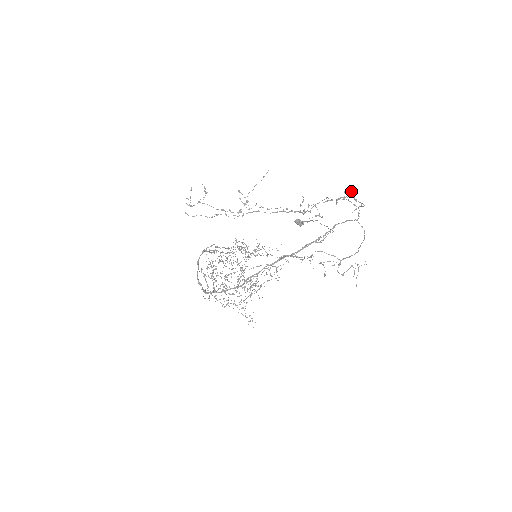
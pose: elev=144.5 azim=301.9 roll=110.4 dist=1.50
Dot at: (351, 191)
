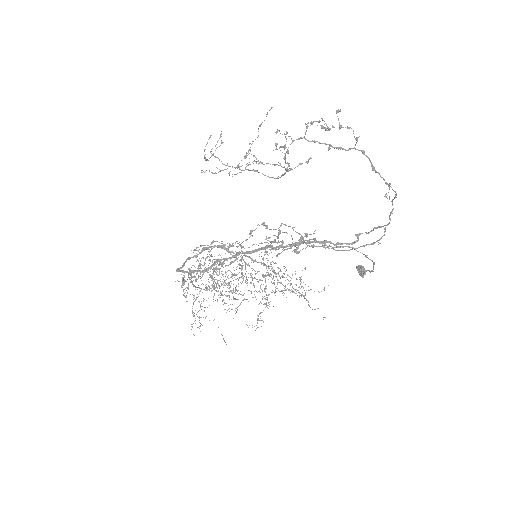
Dot at: (357, 137)
